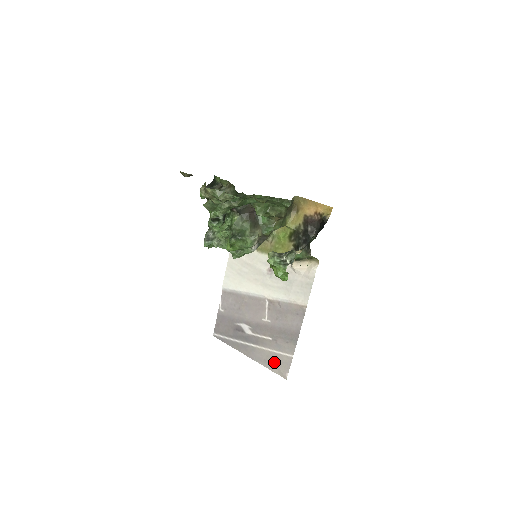
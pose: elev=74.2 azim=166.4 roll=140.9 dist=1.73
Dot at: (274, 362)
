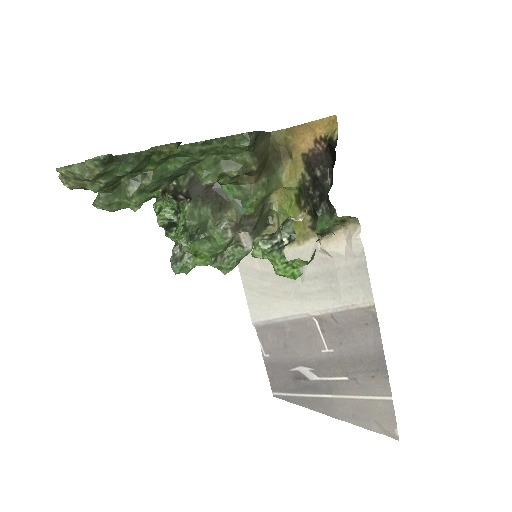
Dot at: (368, 415)
